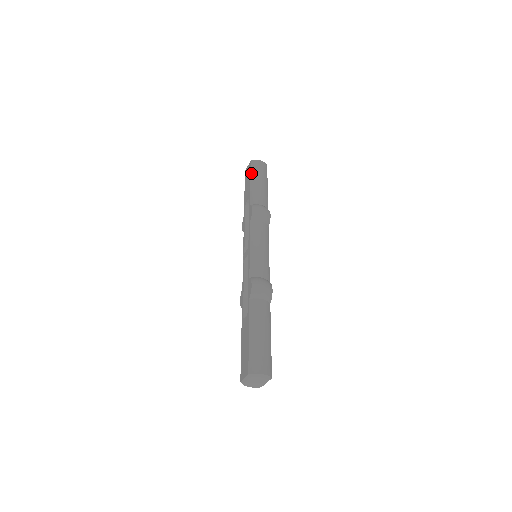
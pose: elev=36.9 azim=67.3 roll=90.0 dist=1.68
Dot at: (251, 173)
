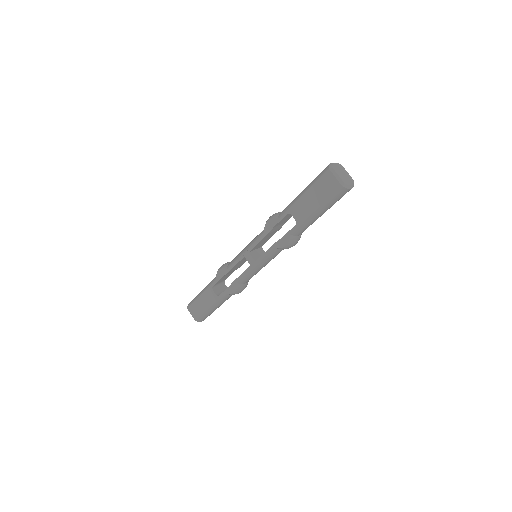
Dot at: (325, 203)
